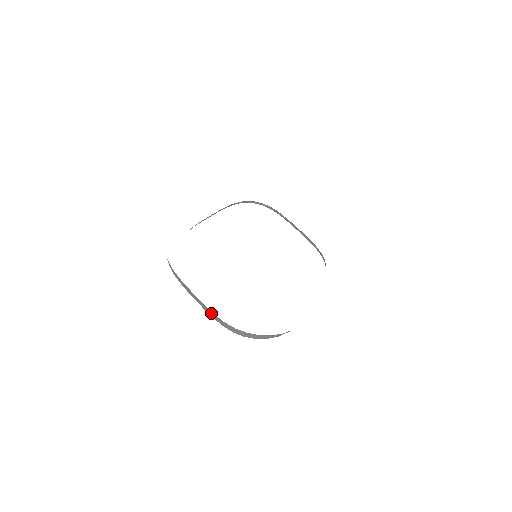
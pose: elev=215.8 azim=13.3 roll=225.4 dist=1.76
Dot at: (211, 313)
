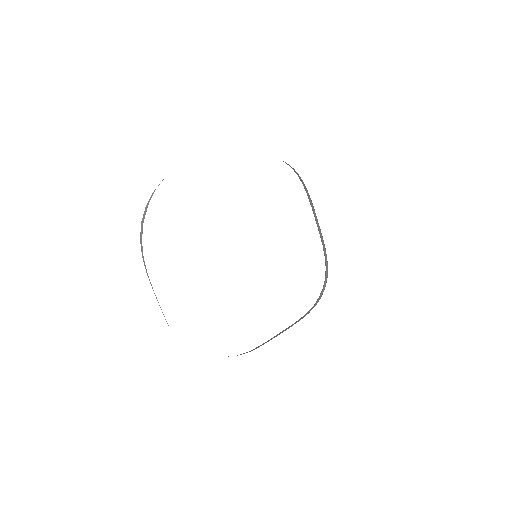
Dot at: occluded
